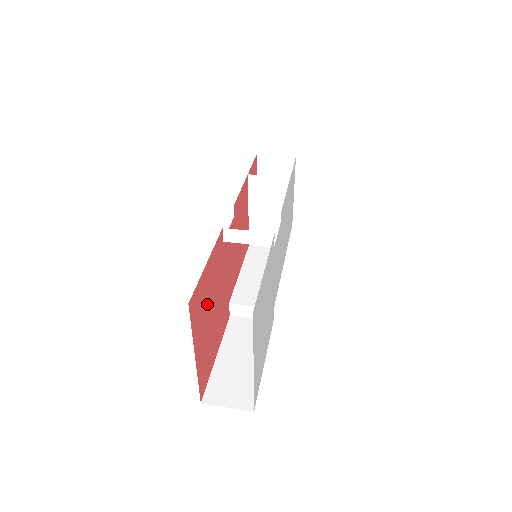
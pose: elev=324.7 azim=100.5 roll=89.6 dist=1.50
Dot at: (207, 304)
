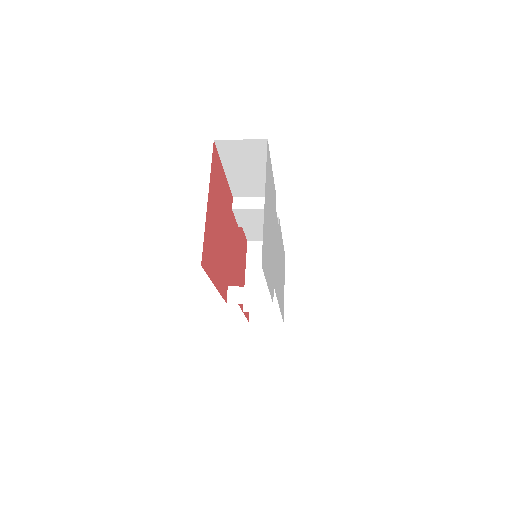
Dot at: (219, 202)
